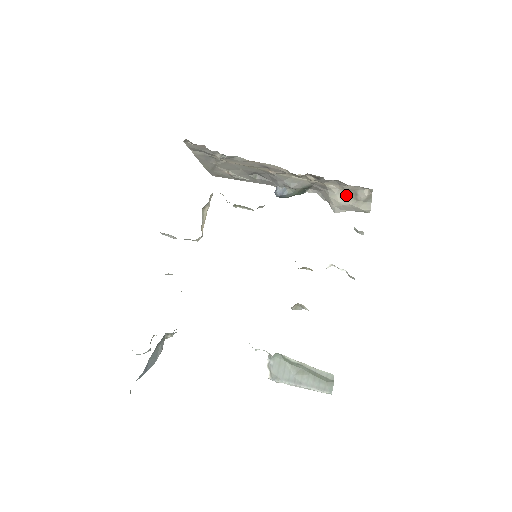
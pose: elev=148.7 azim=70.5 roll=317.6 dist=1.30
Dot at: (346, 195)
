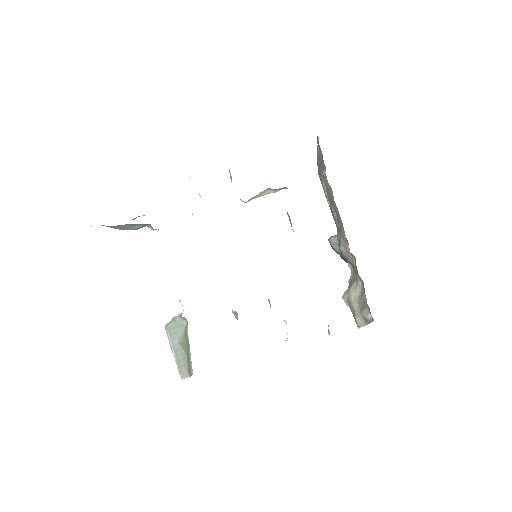
Dot at: (359, 300)
